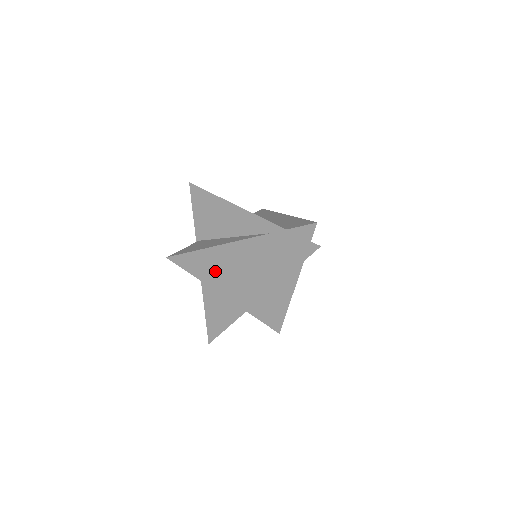
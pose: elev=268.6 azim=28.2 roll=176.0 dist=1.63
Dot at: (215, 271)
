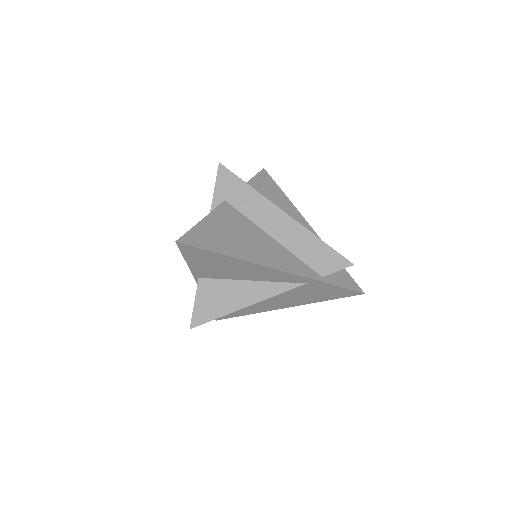
Dot at: occluded
